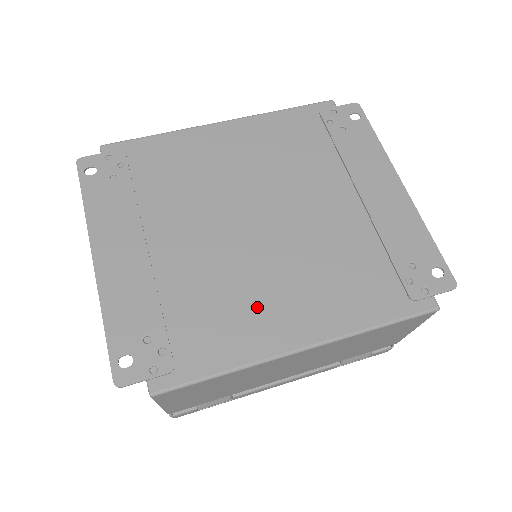
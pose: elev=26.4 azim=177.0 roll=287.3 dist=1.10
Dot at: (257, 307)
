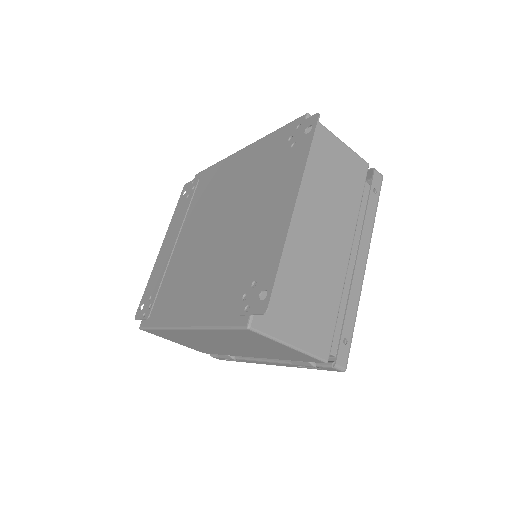
Dot at: (184, 293)
